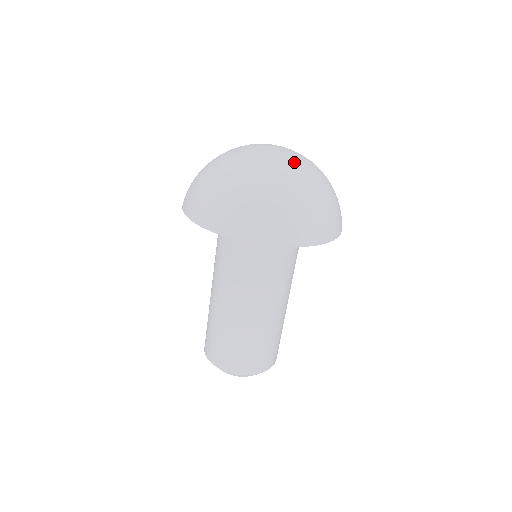
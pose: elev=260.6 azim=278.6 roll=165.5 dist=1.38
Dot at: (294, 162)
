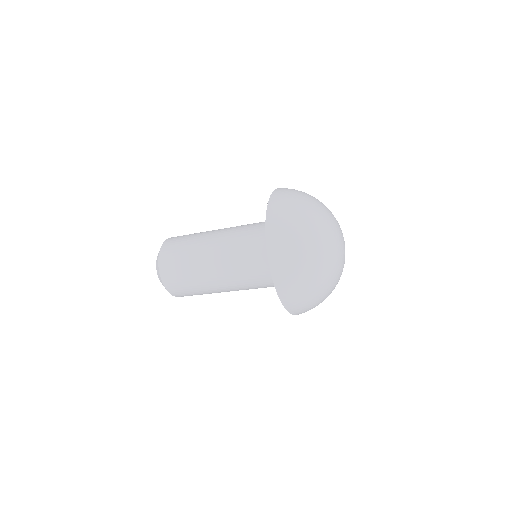
Dot at: occluded
